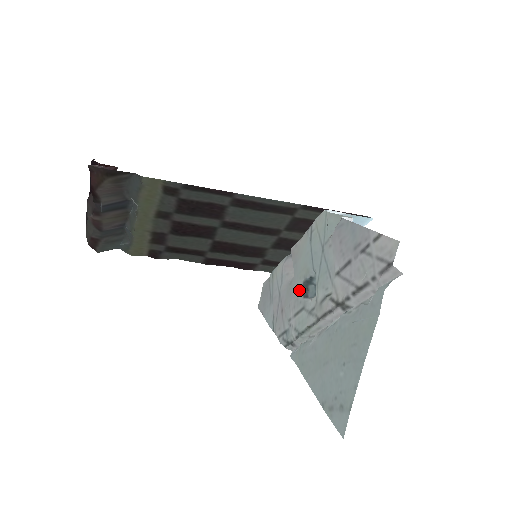
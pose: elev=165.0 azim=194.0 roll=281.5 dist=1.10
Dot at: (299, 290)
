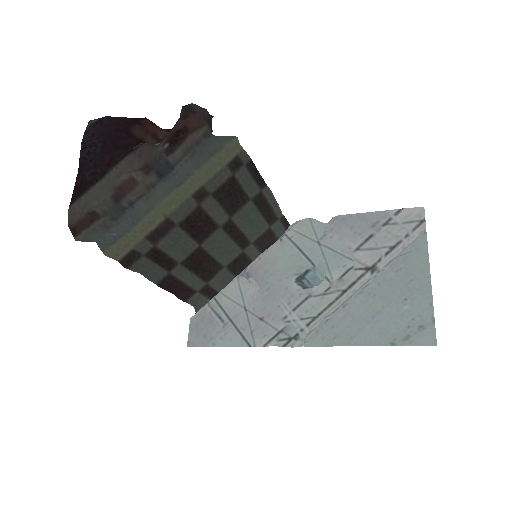
Dot at: (291, 287)
